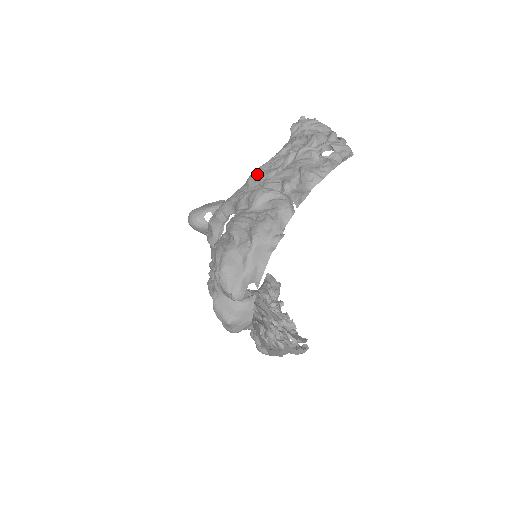
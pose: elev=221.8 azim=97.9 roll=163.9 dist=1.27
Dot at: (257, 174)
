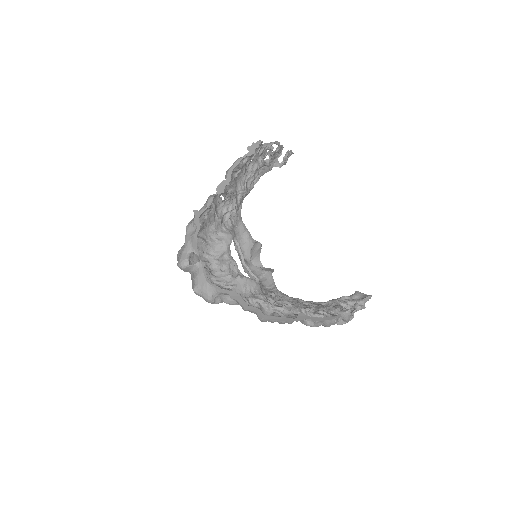
Dot at: occluded
